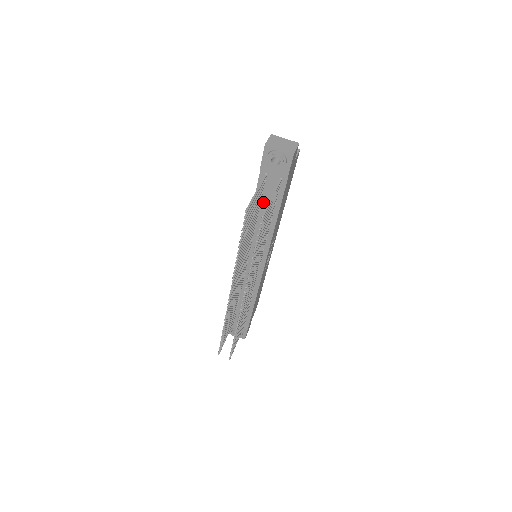
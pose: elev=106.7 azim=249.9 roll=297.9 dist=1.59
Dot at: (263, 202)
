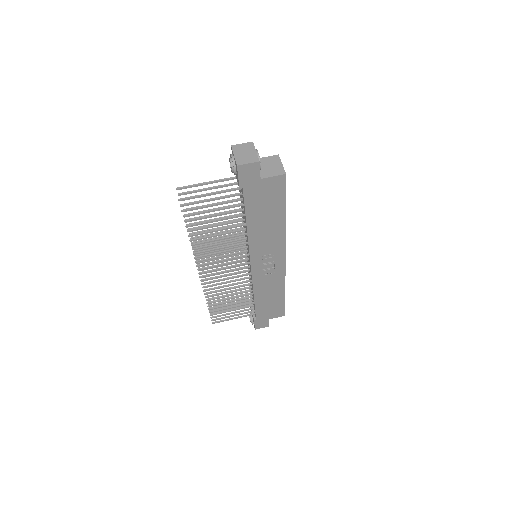
Dot at: occluded
